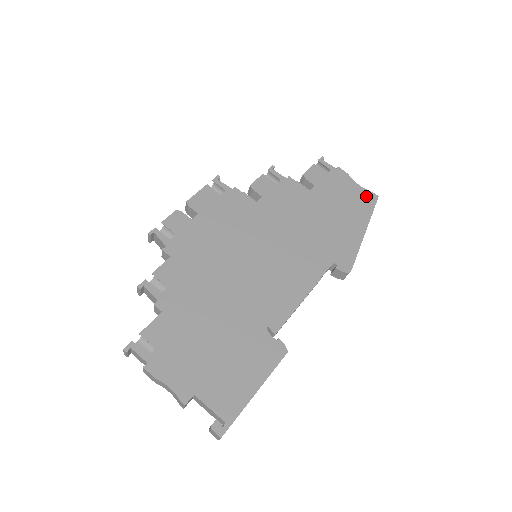
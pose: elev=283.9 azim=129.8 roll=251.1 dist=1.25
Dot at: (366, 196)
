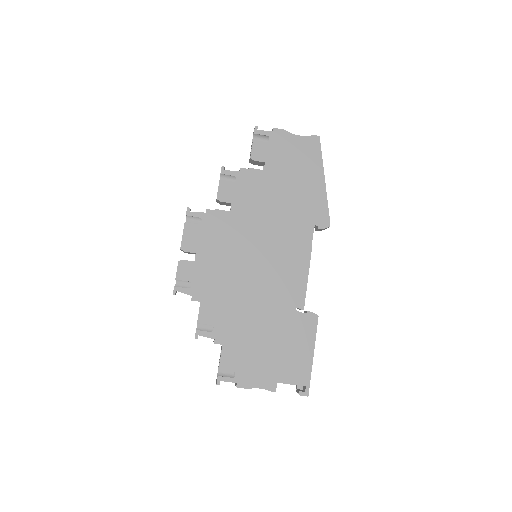
Dot at: (310, 143)
